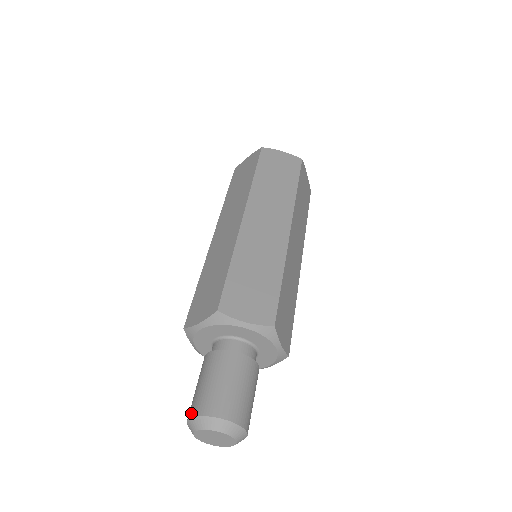
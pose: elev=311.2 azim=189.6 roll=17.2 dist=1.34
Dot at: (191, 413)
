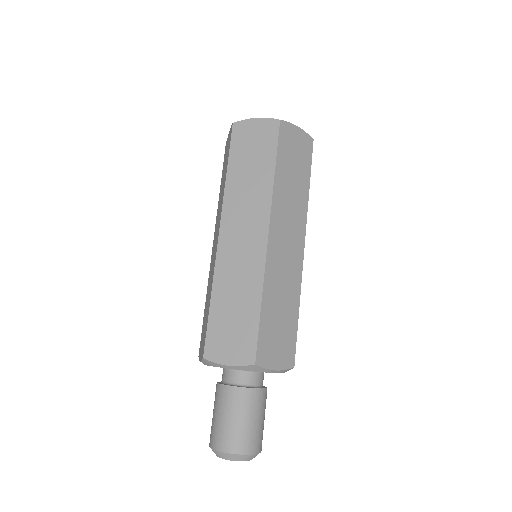
Dot at: (222, 447)
